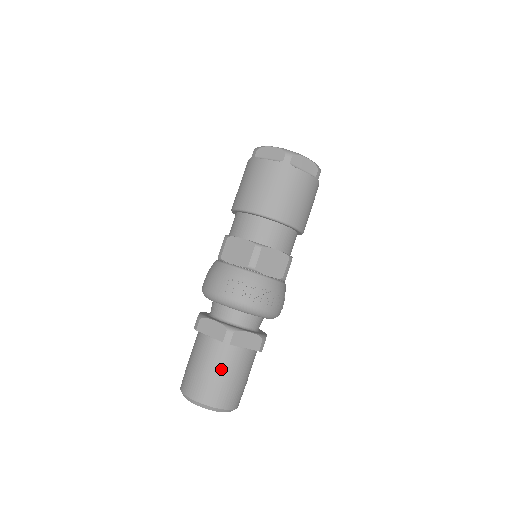
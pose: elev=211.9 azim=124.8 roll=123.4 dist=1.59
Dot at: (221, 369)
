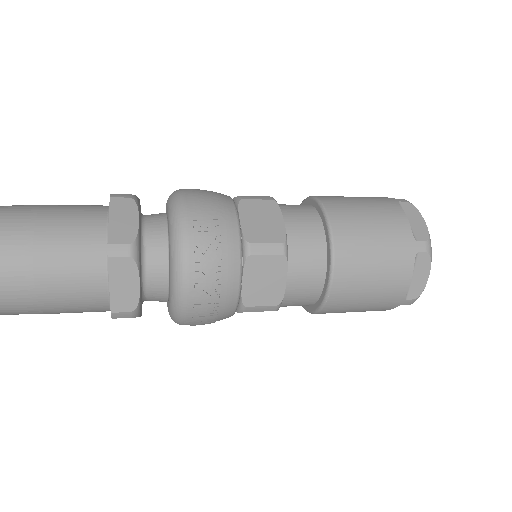
Dot at: (57, 259)
